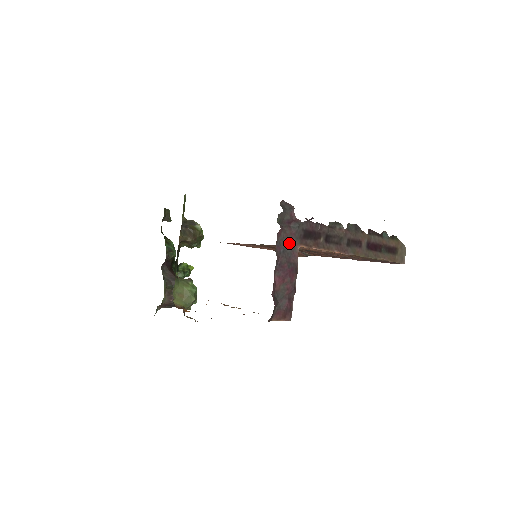
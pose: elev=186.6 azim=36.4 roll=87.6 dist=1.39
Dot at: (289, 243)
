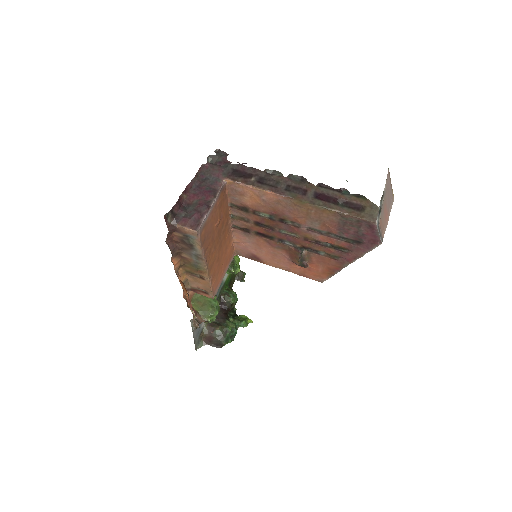
Dot at: (214, 175)
